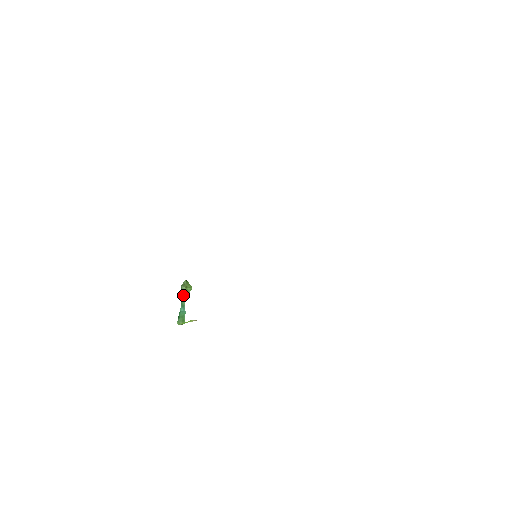
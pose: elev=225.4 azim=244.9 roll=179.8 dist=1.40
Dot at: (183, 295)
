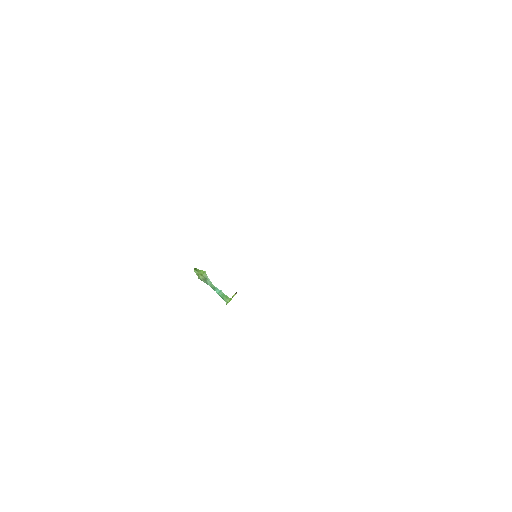
Dot at: (206, 282)
